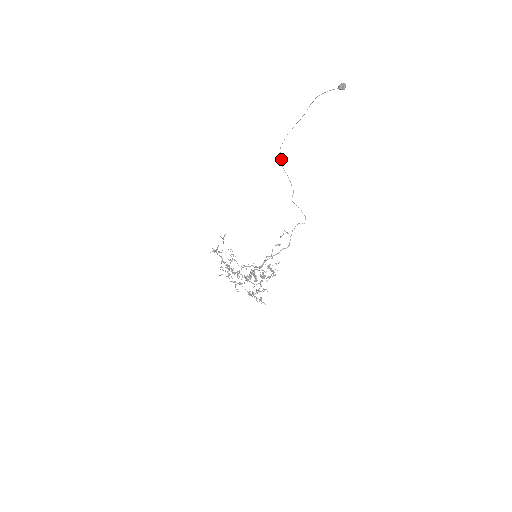
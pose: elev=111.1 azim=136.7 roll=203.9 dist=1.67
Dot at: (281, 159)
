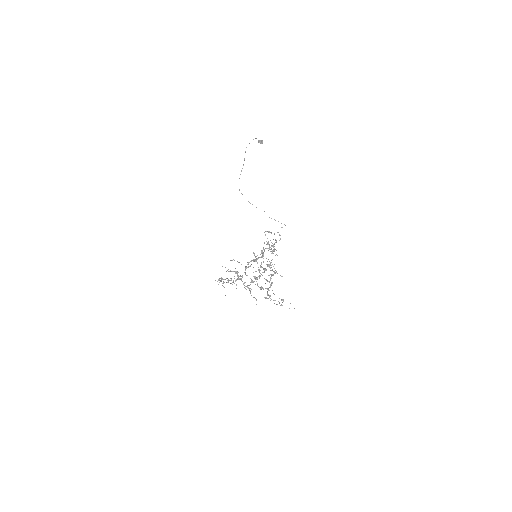
Dot at: occluded
